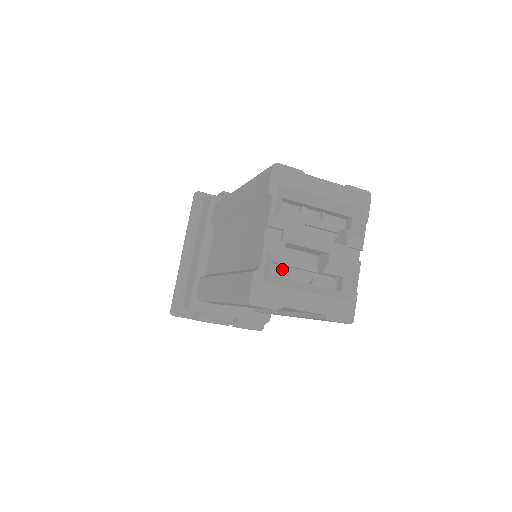
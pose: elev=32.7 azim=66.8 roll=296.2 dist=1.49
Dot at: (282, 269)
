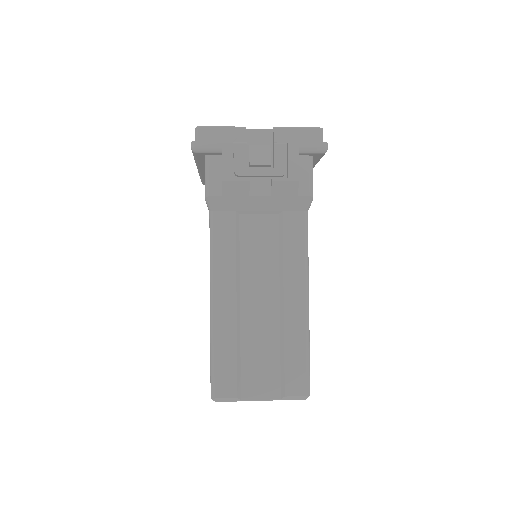
Dot at: occluded
